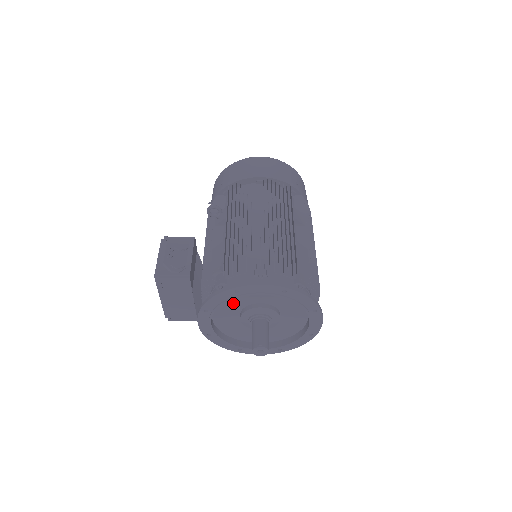
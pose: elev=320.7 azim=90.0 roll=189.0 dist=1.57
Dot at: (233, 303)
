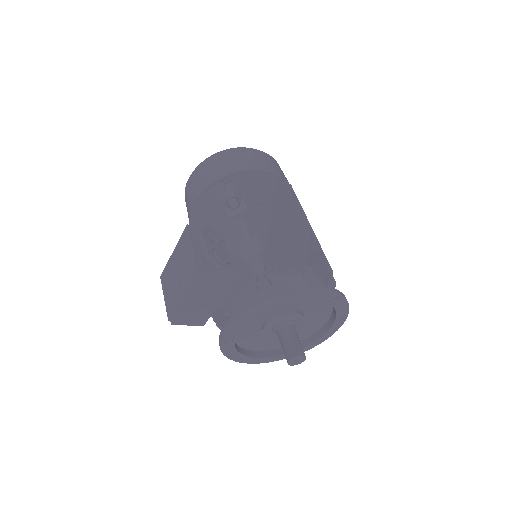
Dot at: occluded
